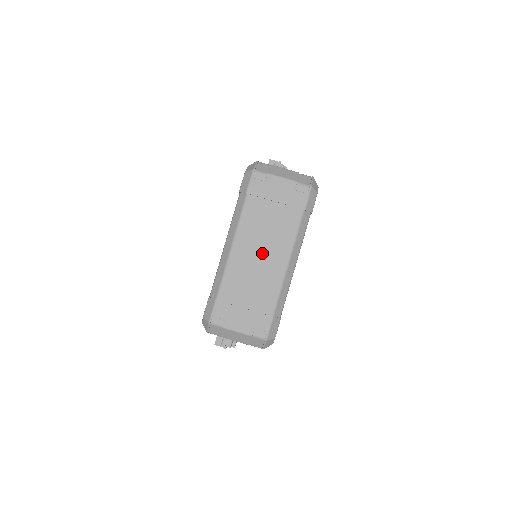
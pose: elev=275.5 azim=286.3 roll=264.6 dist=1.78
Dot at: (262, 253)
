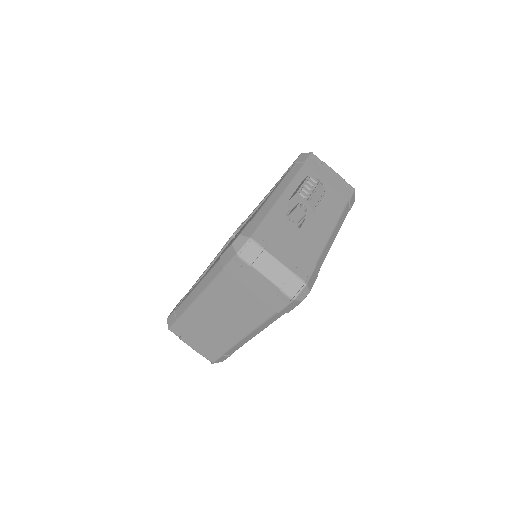
Dot at: (225, 317)
